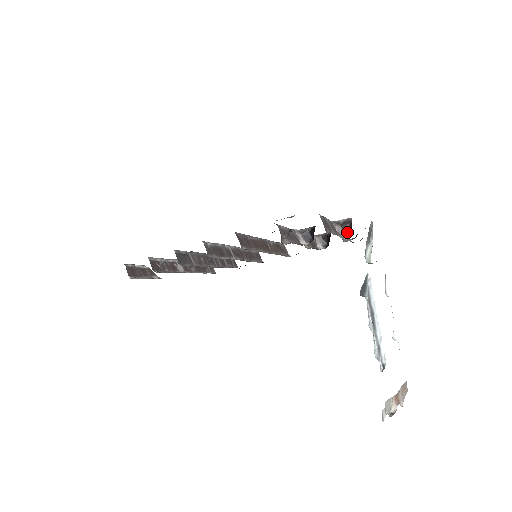
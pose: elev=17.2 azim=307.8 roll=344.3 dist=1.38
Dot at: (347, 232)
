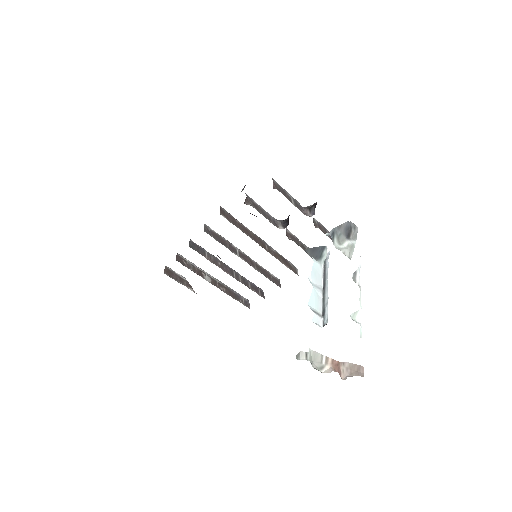
Dot at: (313, 213)
